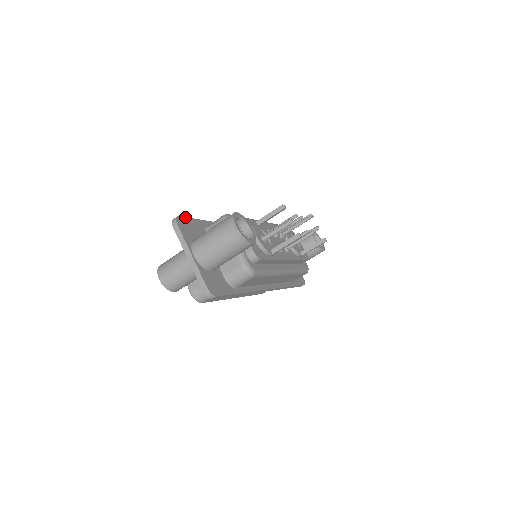
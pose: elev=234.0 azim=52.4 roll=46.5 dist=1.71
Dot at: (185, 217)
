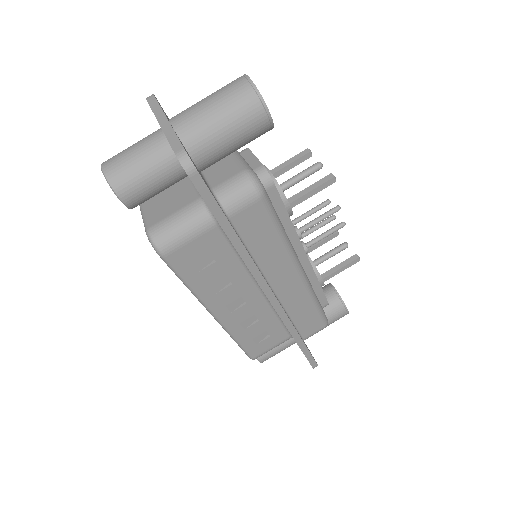
Dot at: occluded
